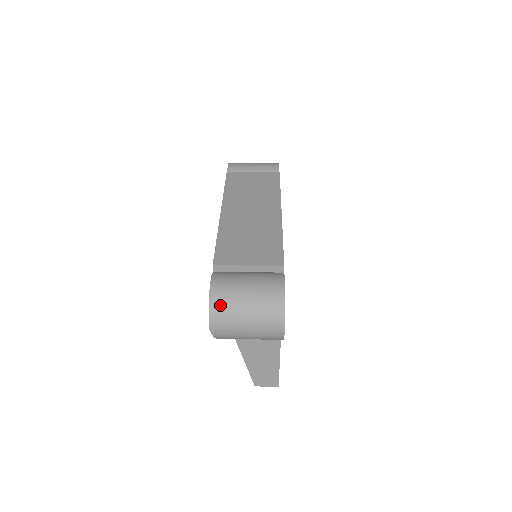
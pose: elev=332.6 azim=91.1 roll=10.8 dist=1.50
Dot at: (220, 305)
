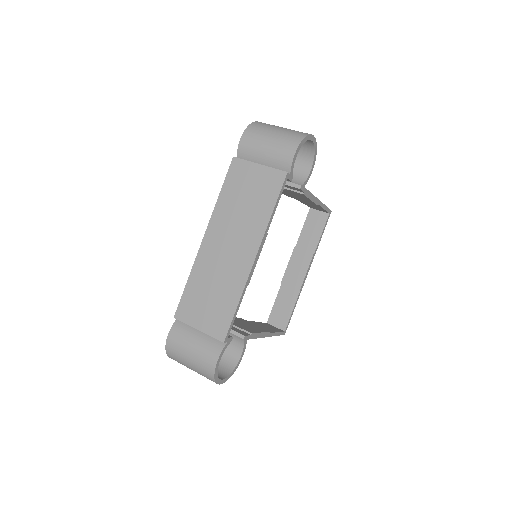
Dot at: (173, 356)
